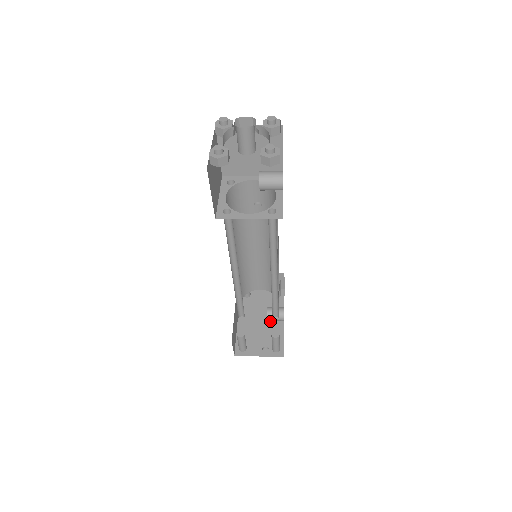
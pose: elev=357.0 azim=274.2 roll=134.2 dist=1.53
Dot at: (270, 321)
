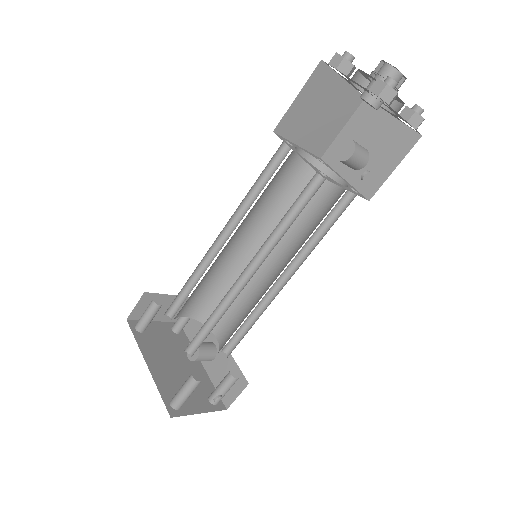
Dot at: (187, 364)
